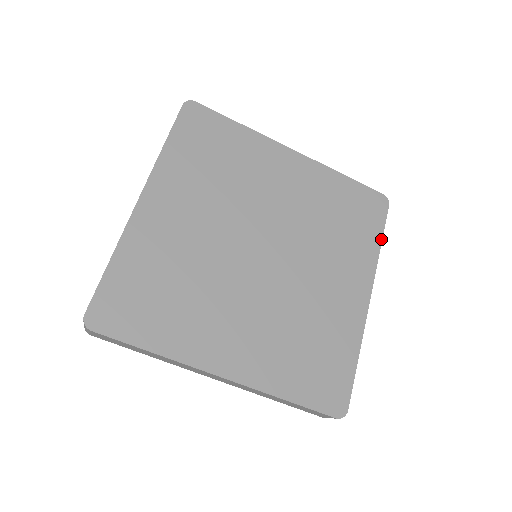
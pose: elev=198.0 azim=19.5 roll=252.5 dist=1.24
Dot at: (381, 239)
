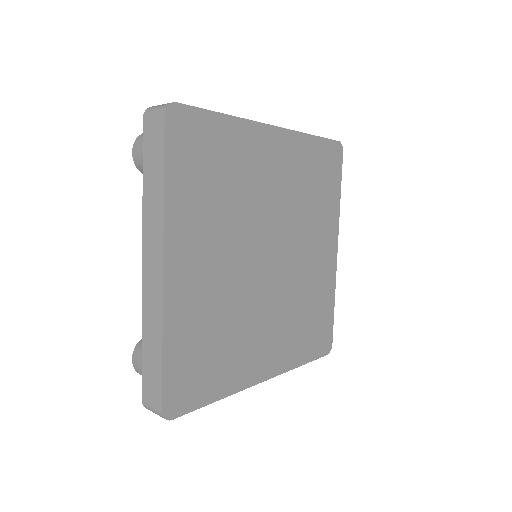
Dot at: (340, 191)
